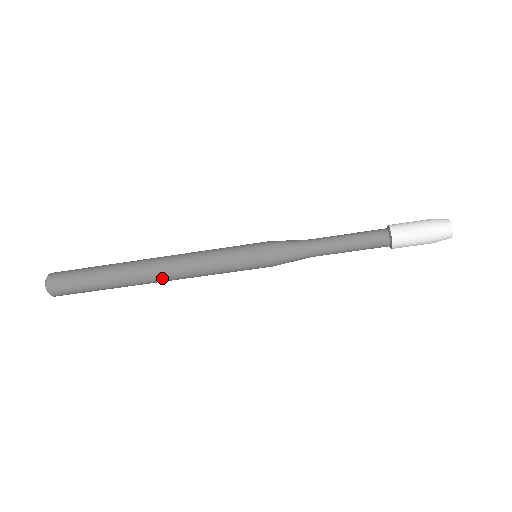
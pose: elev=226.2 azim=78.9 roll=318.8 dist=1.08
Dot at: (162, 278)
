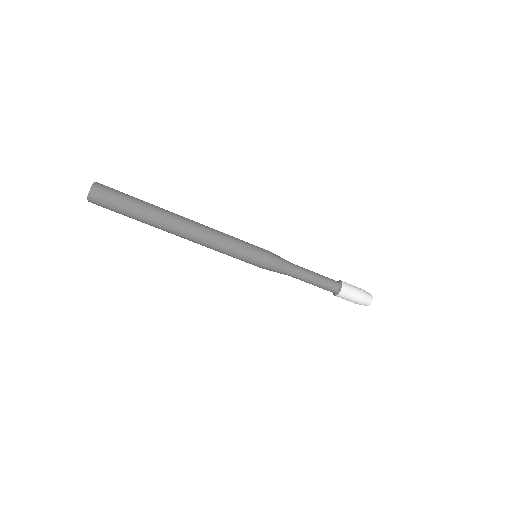
Dot at: (189, 232)
